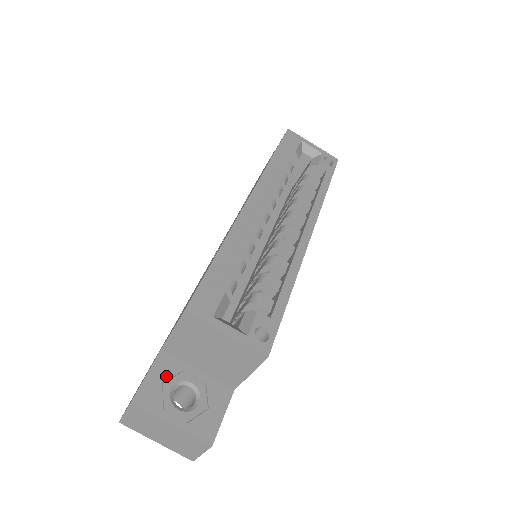
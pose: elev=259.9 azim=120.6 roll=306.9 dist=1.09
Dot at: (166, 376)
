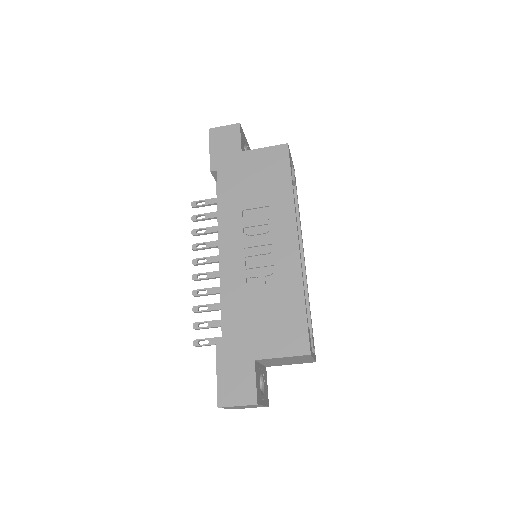
Dot at: (258, 377)
